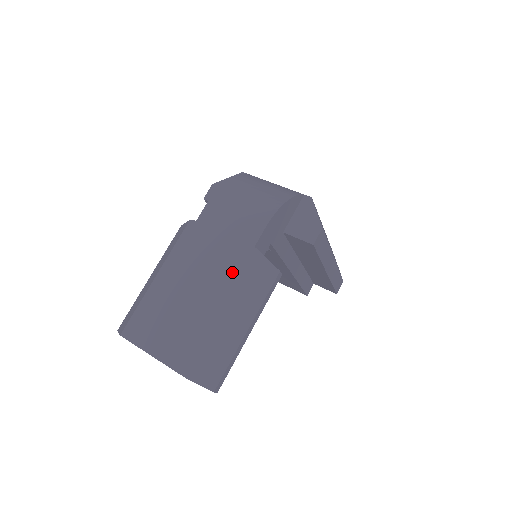
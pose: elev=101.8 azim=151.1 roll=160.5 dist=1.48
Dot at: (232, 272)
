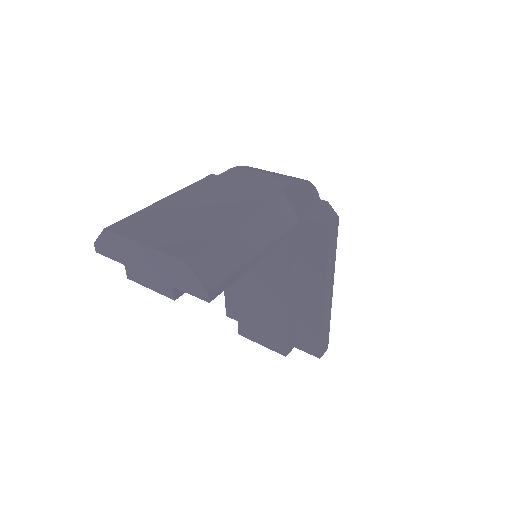
Dot at: (253, 201)
